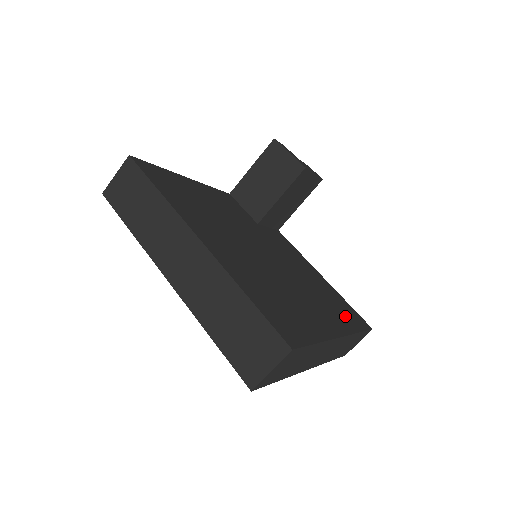
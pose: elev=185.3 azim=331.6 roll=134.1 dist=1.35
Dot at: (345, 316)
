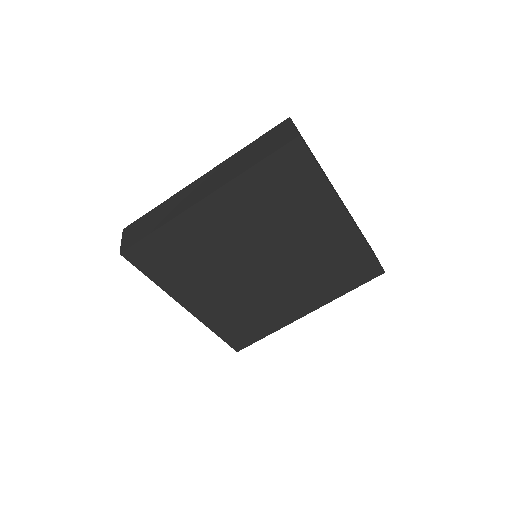
Dot at: occluded
